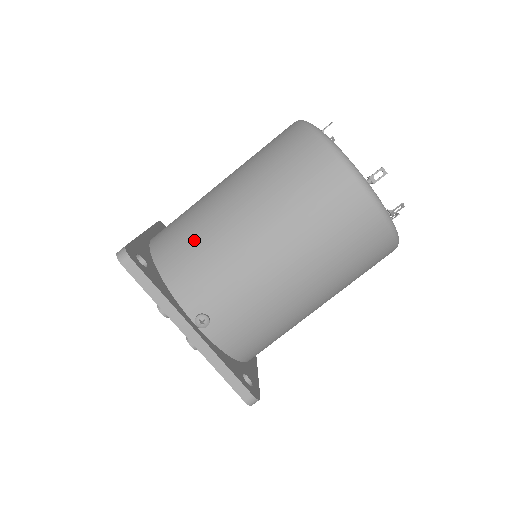
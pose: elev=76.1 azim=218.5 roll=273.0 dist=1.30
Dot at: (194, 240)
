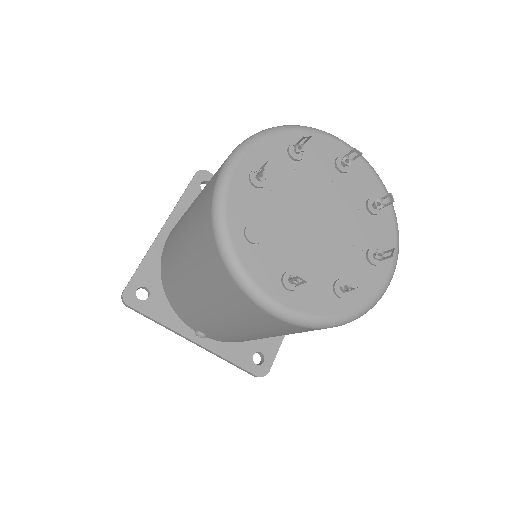
Dot at: (172, 281)
